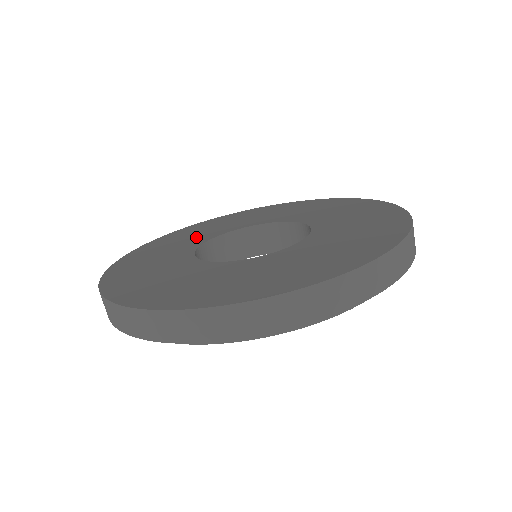
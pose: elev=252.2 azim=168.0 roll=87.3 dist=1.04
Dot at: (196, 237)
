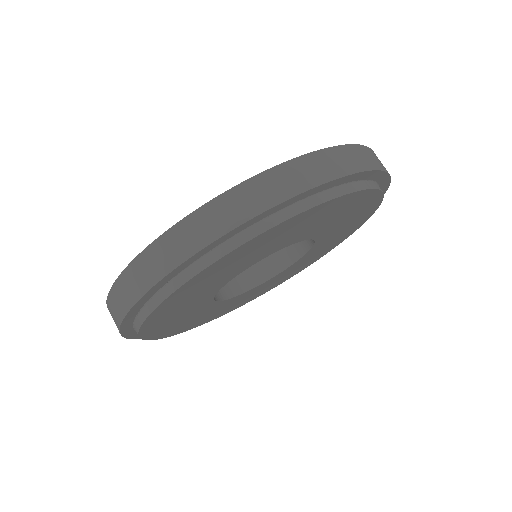
Dot at: occluded
